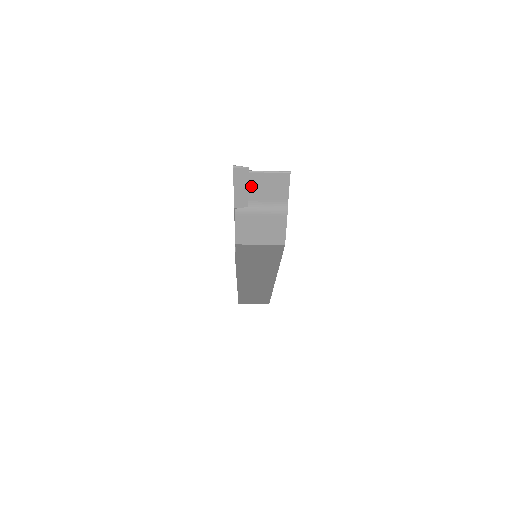
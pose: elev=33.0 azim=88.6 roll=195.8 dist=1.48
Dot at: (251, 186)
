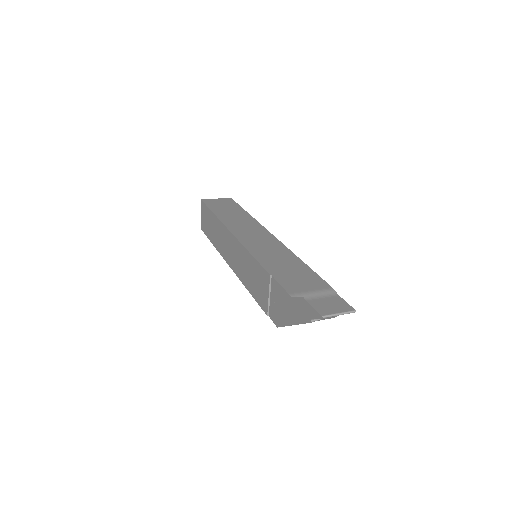
Dot at: occluded
